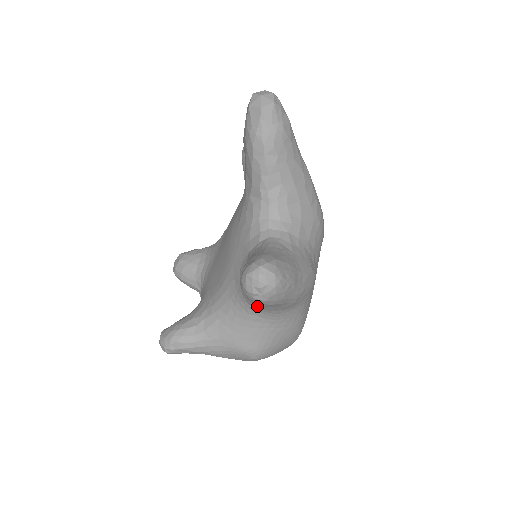
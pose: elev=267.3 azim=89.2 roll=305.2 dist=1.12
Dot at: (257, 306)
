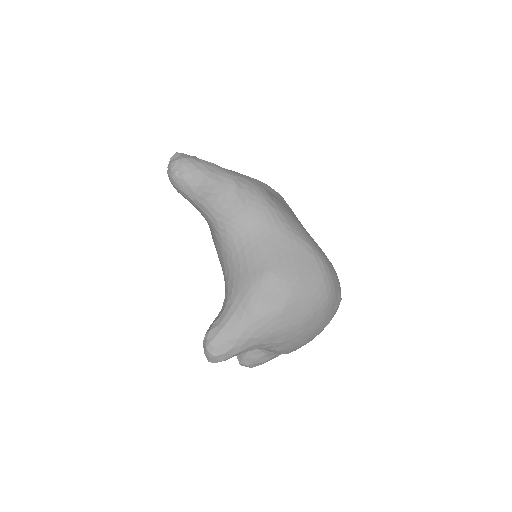
Dot at: (224, 221)
